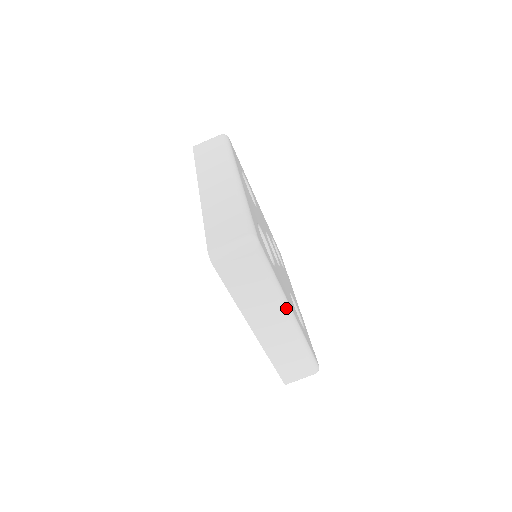
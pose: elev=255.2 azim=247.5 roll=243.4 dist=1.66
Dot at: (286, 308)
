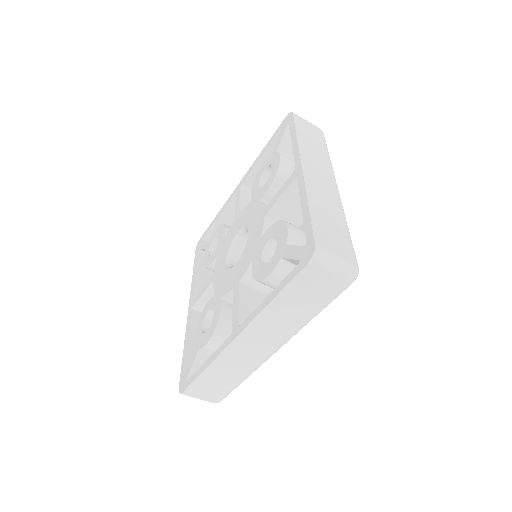
Dot at: (287, 341)
